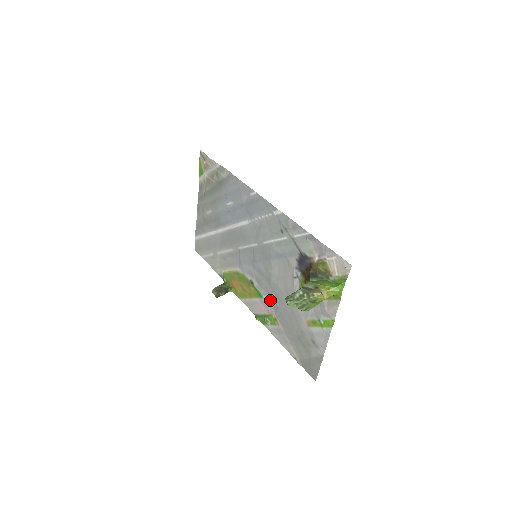
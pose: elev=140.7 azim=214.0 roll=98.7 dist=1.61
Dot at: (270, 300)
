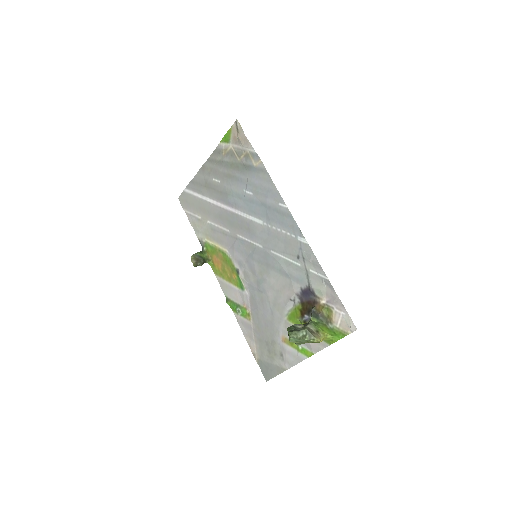
Dot at: (251, 297)
